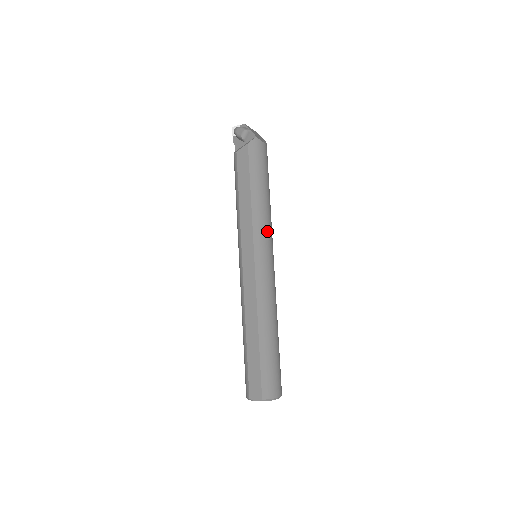
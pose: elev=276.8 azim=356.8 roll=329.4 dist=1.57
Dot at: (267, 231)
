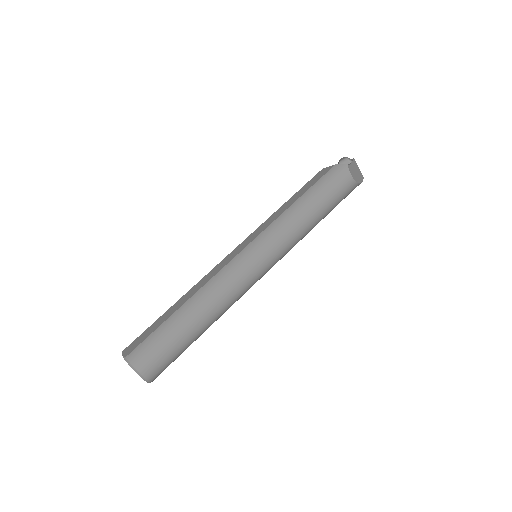
Dot at: (280, 238)
